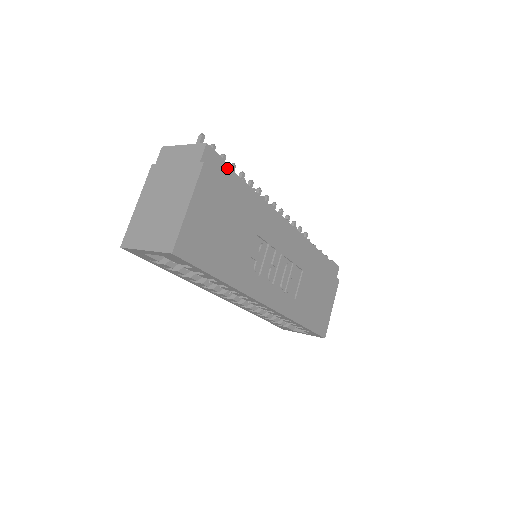
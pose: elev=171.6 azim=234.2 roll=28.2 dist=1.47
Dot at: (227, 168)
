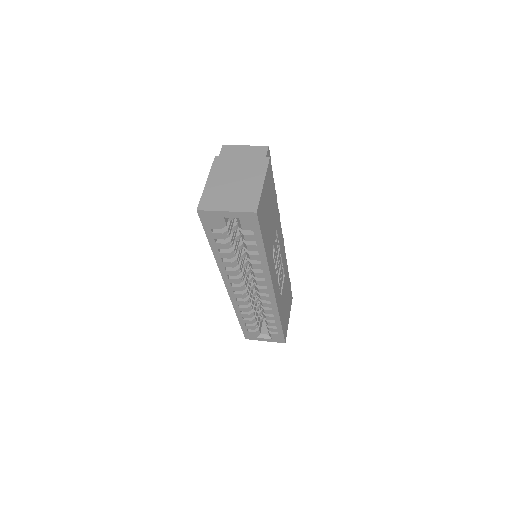
Dot at: occluded
